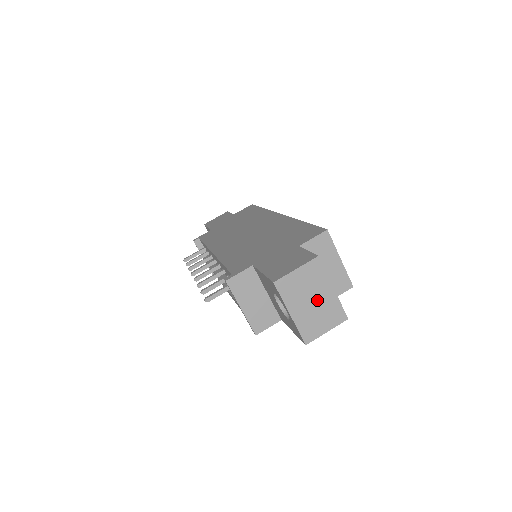
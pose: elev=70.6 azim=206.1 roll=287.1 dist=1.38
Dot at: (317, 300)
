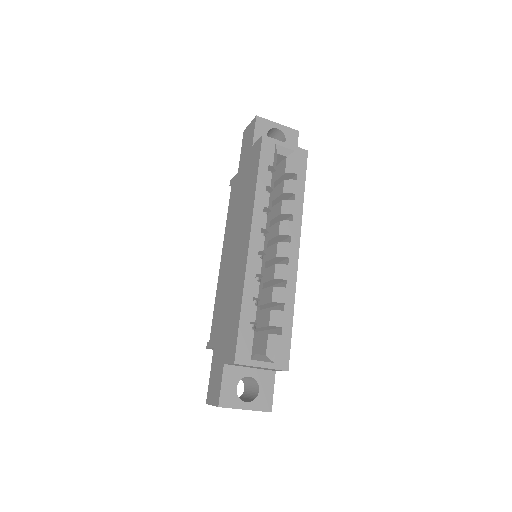
Dot at: occluded
